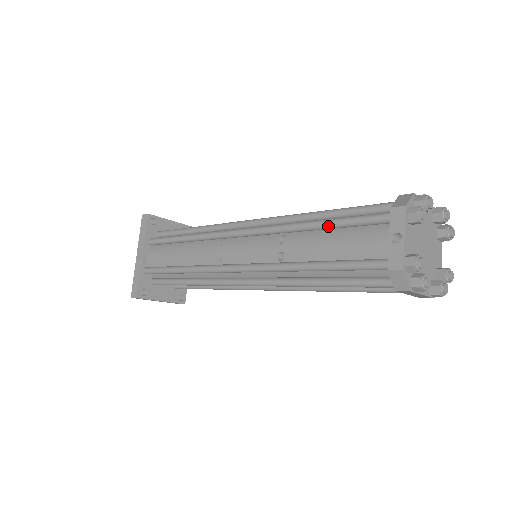
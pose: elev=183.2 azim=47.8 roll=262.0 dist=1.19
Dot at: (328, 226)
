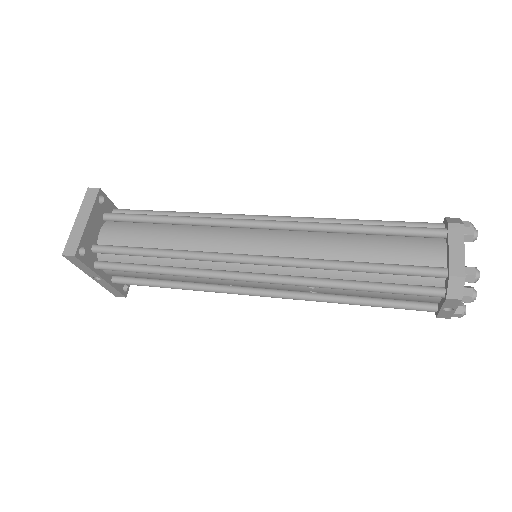
Dot at: occluded
